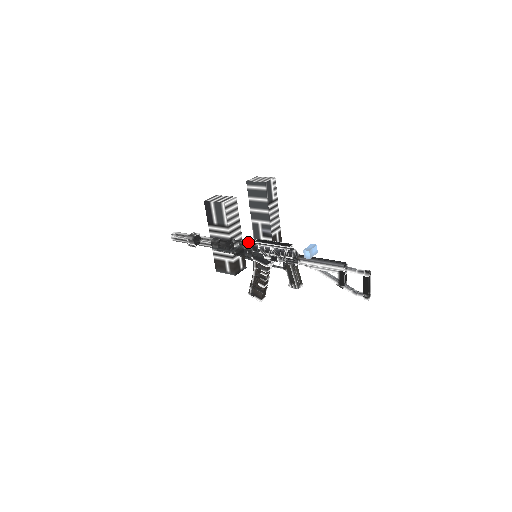
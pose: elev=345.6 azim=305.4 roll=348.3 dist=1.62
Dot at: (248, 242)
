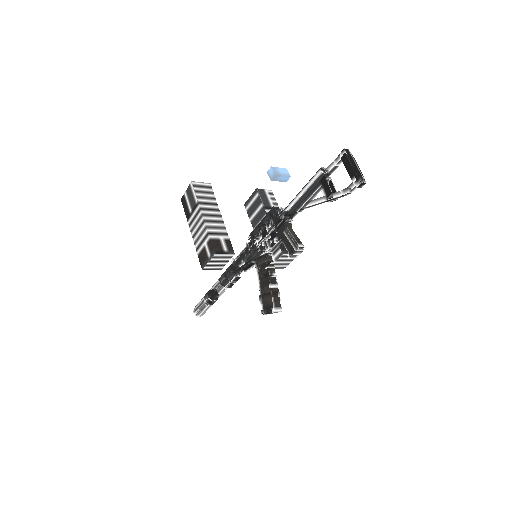
Dot at: occluded
